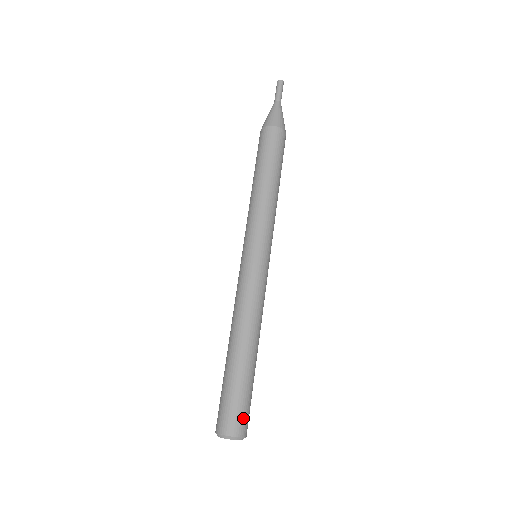
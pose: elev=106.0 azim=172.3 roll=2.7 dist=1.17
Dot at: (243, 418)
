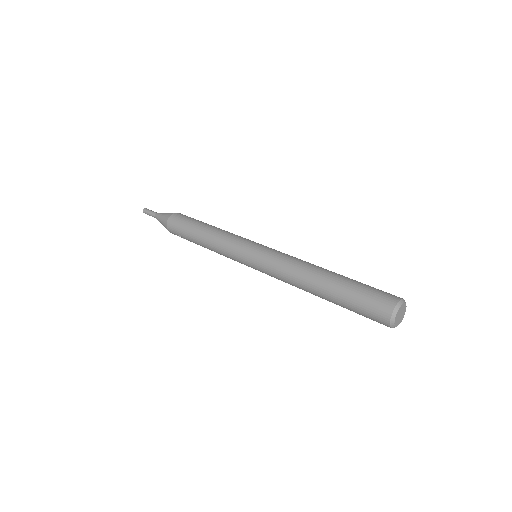
Dot at: occluded
